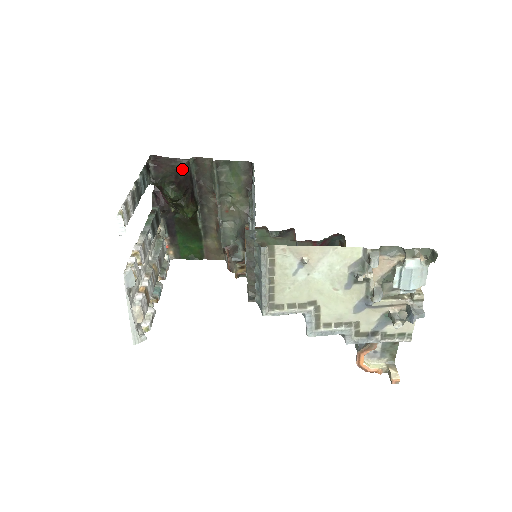
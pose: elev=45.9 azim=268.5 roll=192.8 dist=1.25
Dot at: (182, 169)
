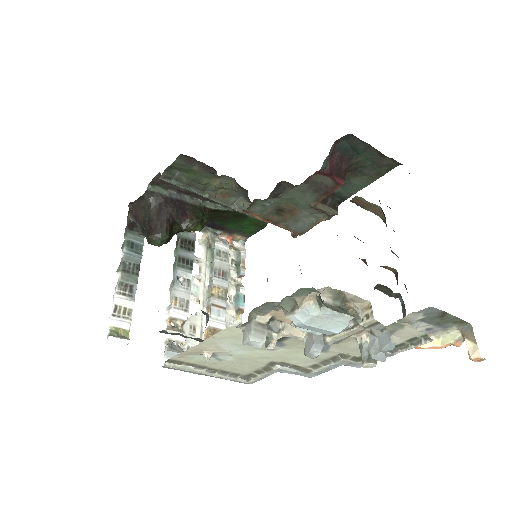
Dot at: (151, 204)
